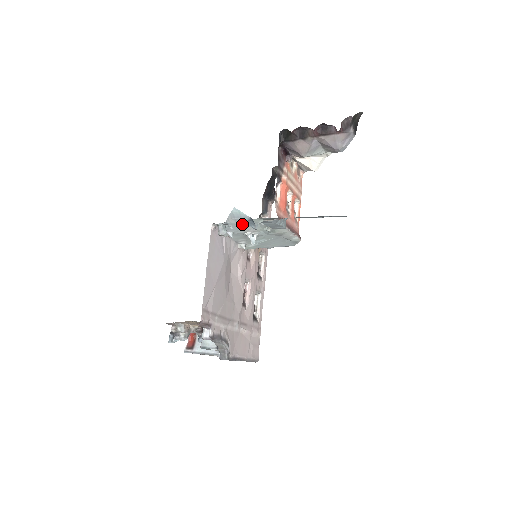
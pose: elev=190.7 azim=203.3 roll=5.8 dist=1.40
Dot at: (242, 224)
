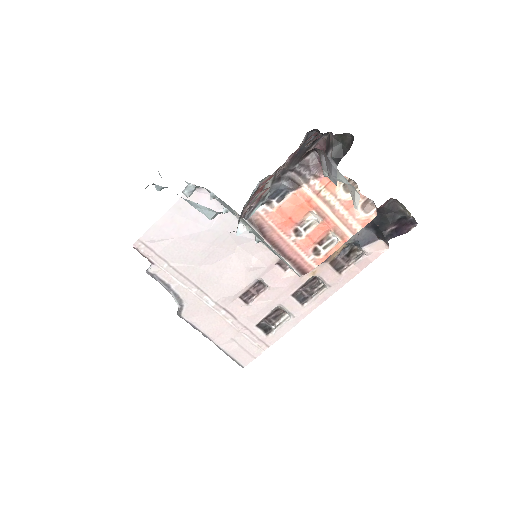
Dot at: occluded
